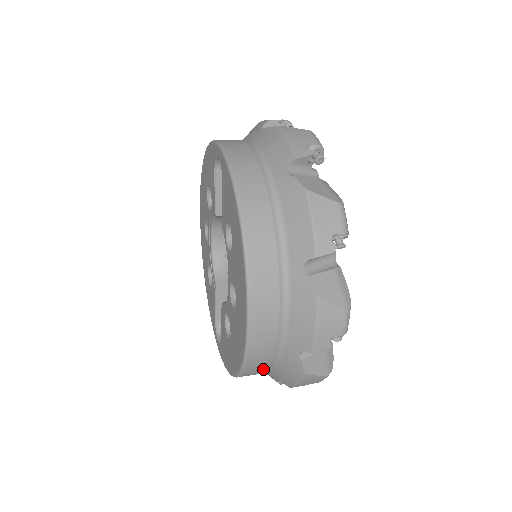
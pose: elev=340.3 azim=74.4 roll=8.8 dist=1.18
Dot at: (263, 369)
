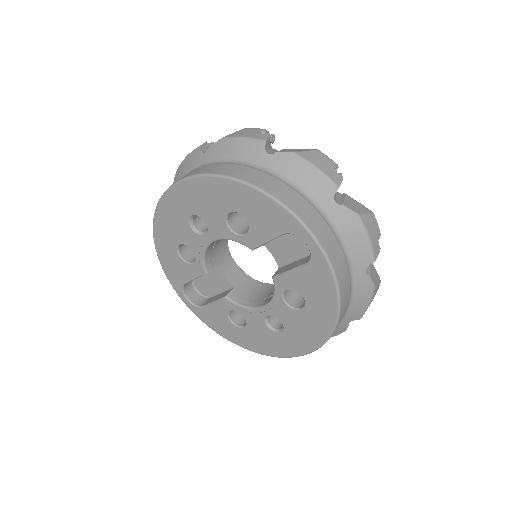
Dot at: occluded
